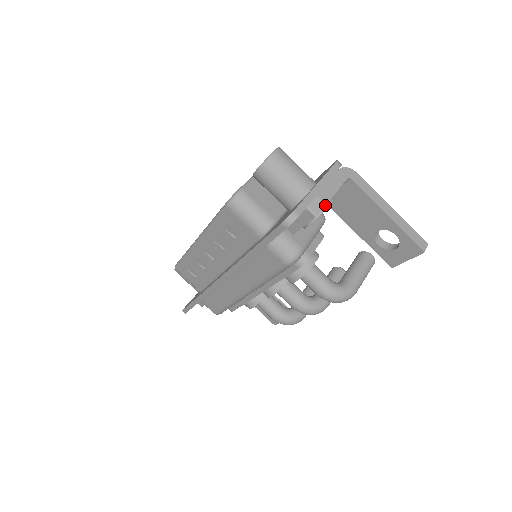
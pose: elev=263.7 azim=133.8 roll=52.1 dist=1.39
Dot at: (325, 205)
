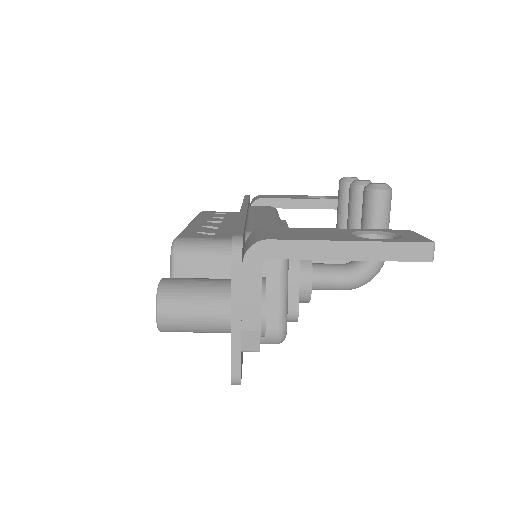
Dot at: (259, 333)
